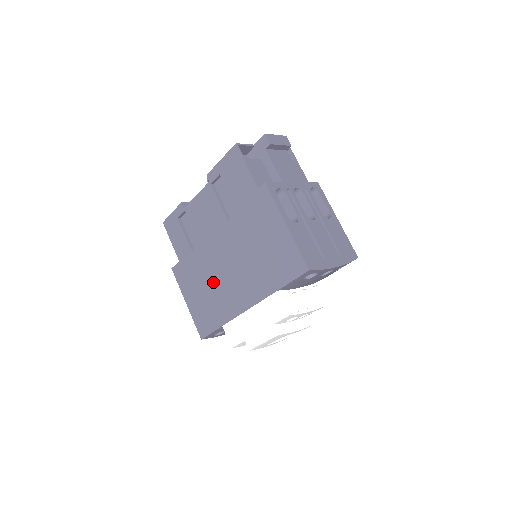
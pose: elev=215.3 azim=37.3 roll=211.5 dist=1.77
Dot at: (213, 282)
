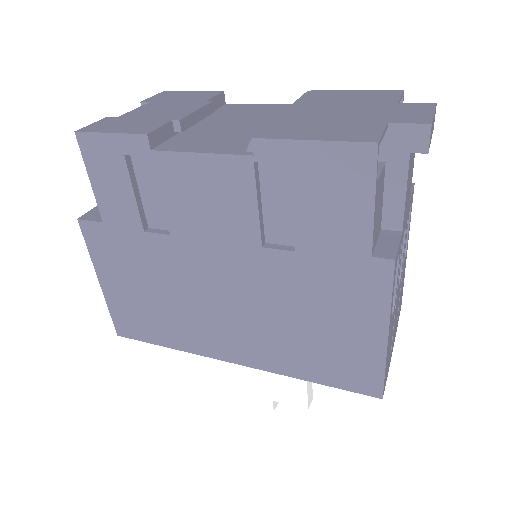
Dot at: (177, 297)
